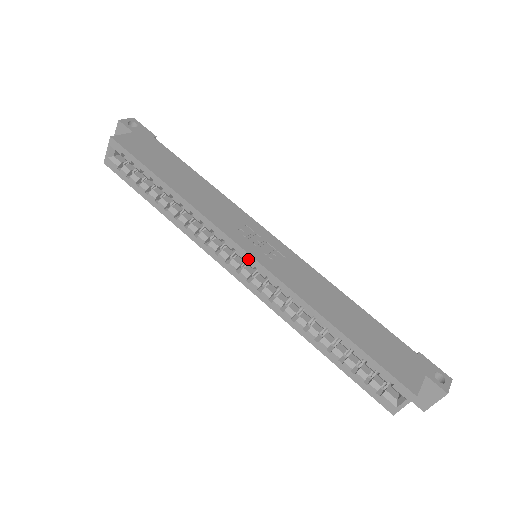
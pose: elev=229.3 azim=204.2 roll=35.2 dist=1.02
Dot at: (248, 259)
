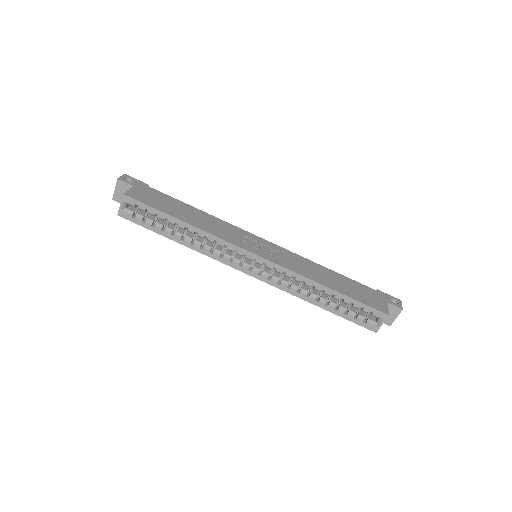
Dot at: (257, 259)
